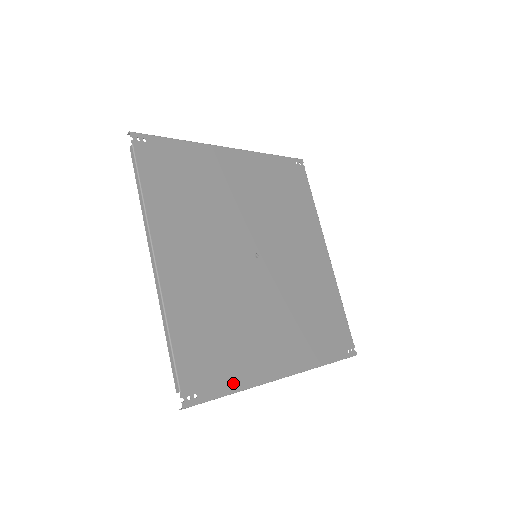
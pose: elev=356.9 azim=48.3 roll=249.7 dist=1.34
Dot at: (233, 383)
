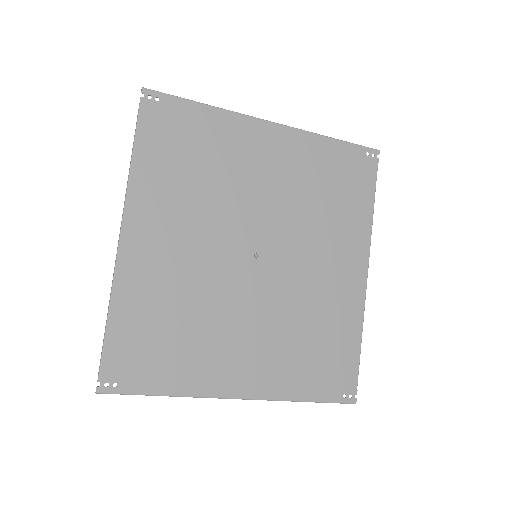
Dot at: (167, 385)
